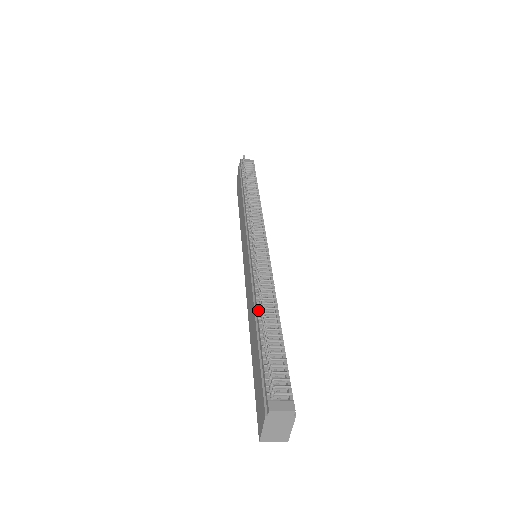
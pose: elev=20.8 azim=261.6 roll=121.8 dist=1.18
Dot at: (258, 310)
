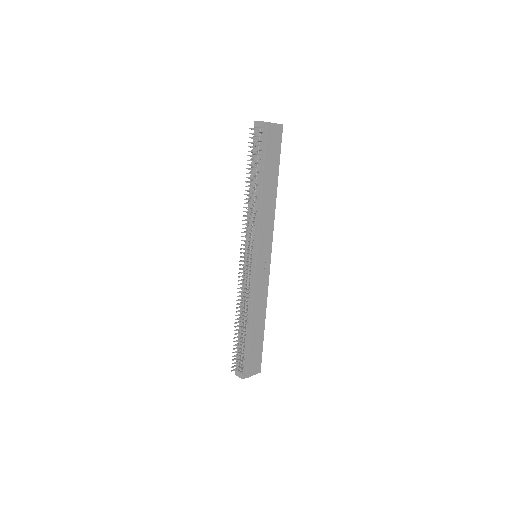
Dot at: (240, 317)
